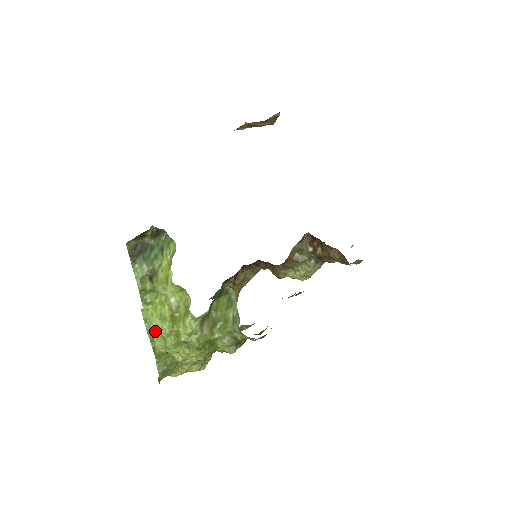
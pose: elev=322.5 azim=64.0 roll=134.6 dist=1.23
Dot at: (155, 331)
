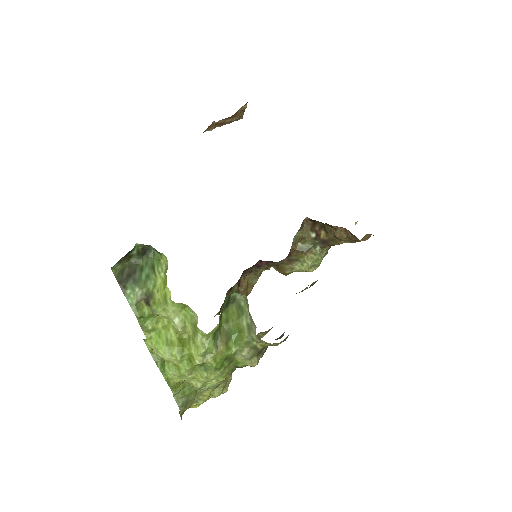
Dot at: occluded
